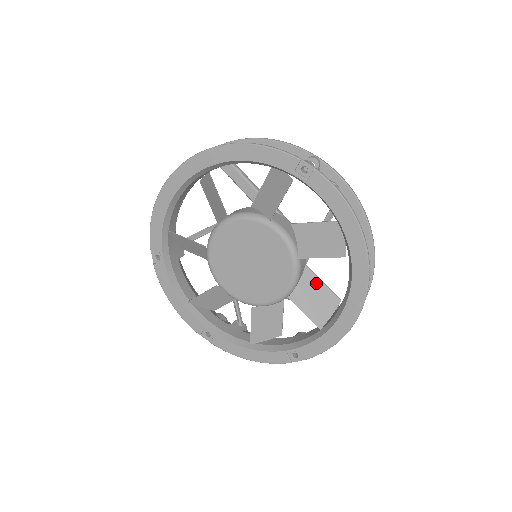
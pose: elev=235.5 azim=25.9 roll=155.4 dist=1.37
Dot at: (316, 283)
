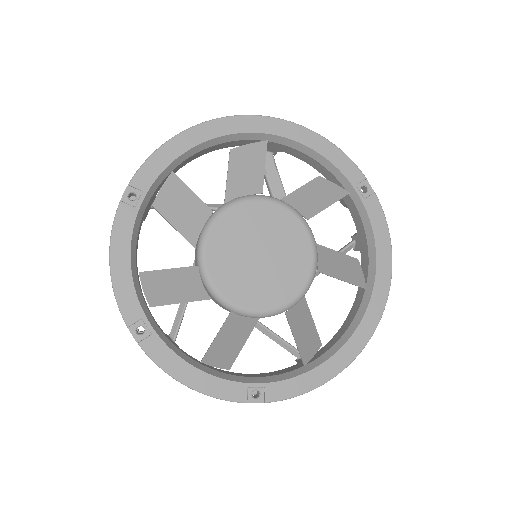
Dot at: (307, 314)
